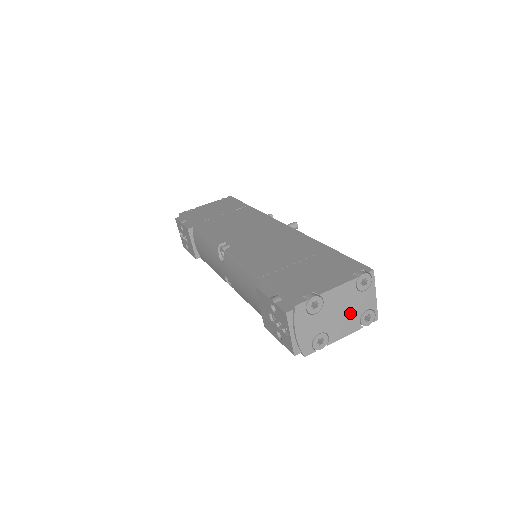
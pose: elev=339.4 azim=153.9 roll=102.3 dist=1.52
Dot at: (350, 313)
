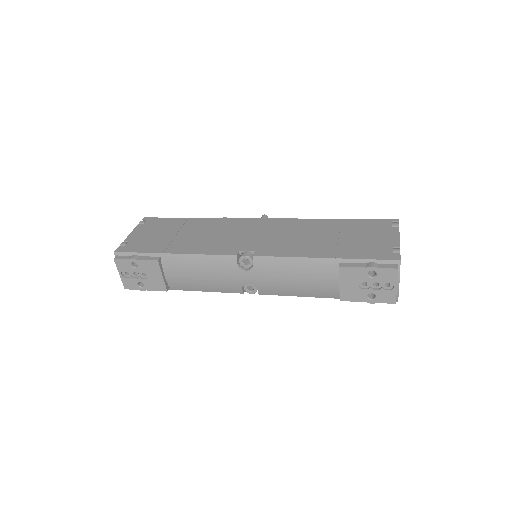
Dot at: occluded
